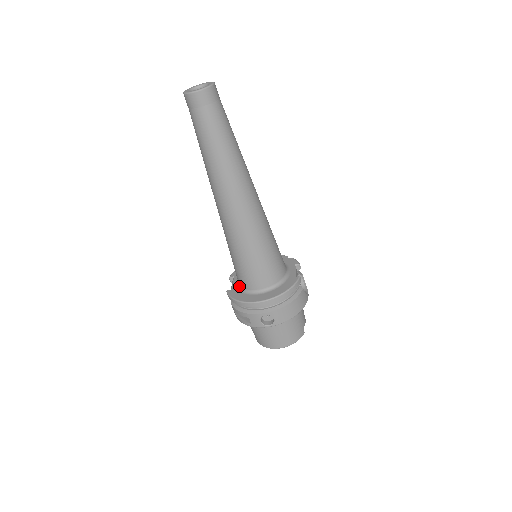
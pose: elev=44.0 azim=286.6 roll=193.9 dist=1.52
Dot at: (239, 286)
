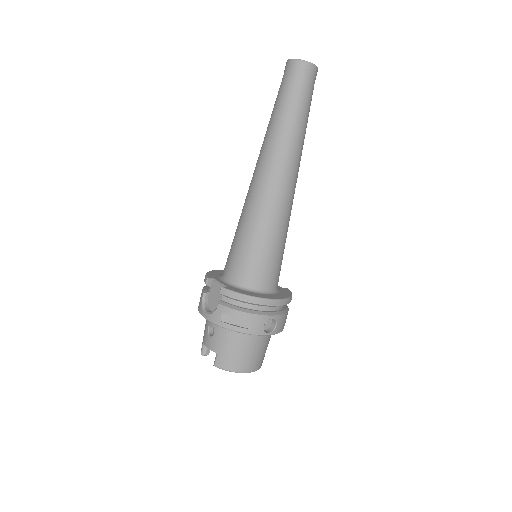
Dot at: (236, 284)
